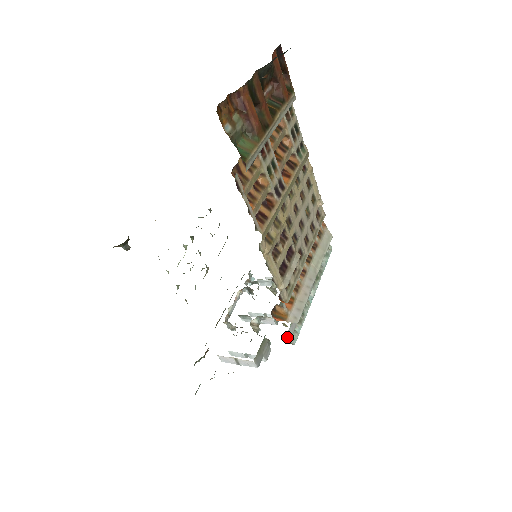
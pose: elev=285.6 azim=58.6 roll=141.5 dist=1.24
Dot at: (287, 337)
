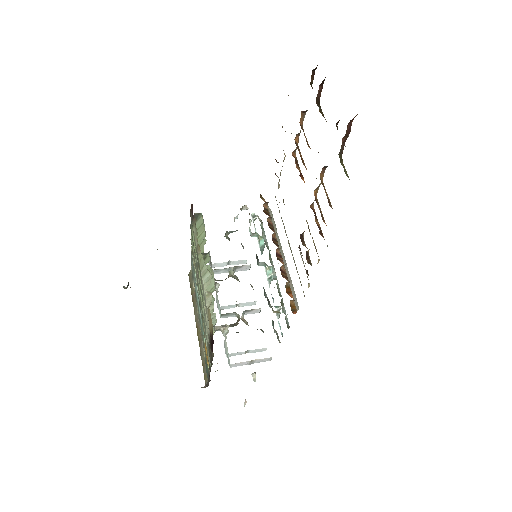
Dot at: (286, 323)
